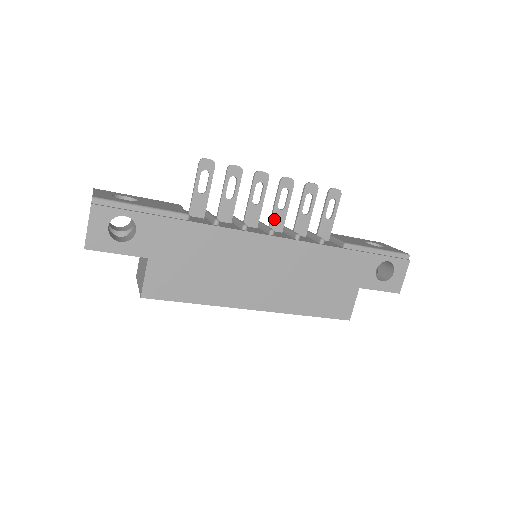
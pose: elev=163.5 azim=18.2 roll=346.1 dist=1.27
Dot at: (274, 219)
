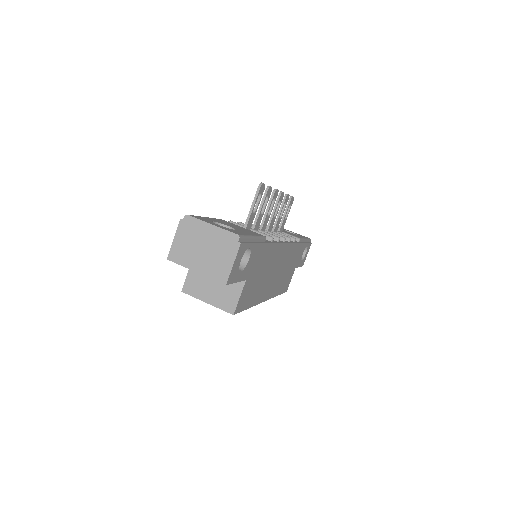
Dot at: (270, 225)
